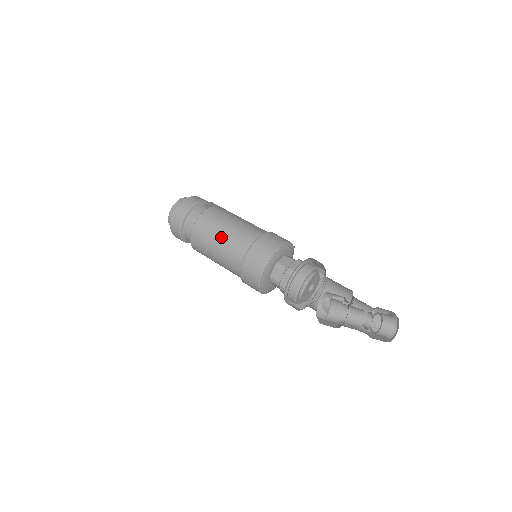
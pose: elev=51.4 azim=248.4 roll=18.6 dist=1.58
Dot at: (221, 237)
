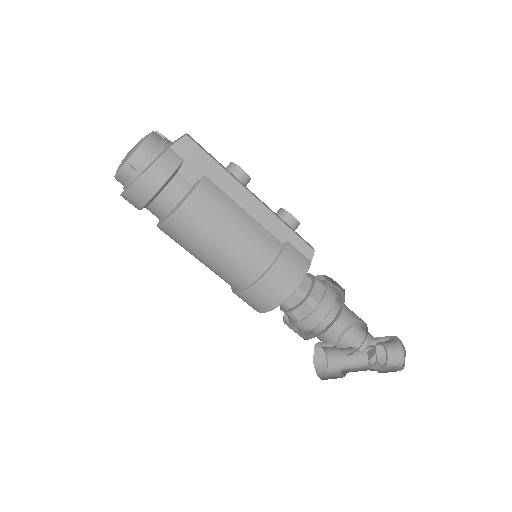
Dot at: (201, 261)
